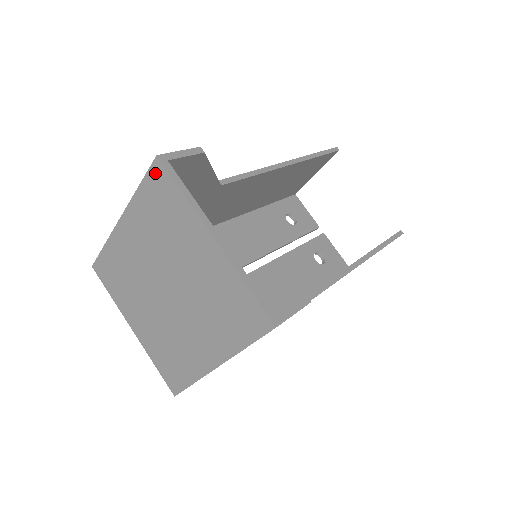
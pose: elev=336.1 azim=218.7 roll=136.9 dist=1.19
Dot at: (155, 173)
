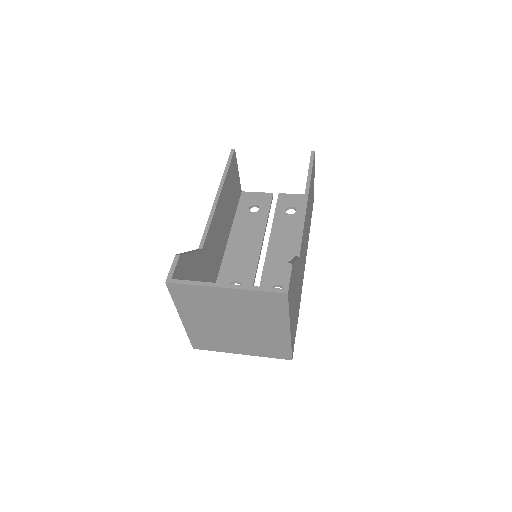
Dot at: (173, 289)
